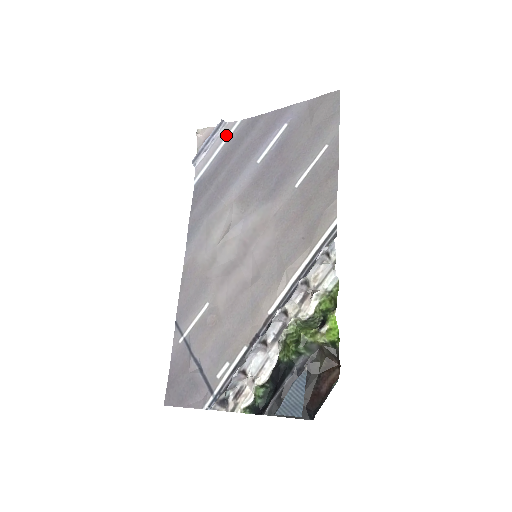
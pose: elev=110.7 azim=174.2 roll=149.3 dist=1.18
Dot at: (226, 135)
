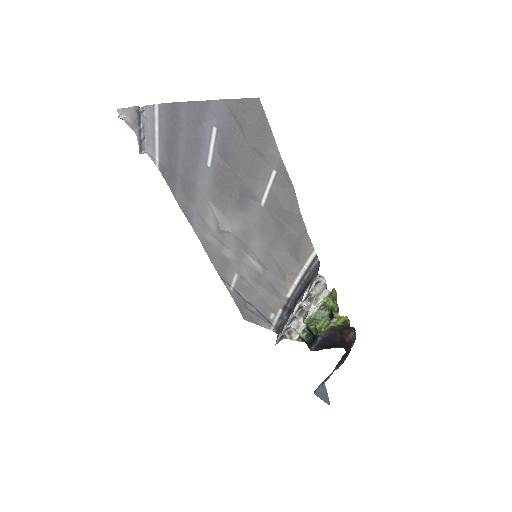
Dot at: (153, 121)
